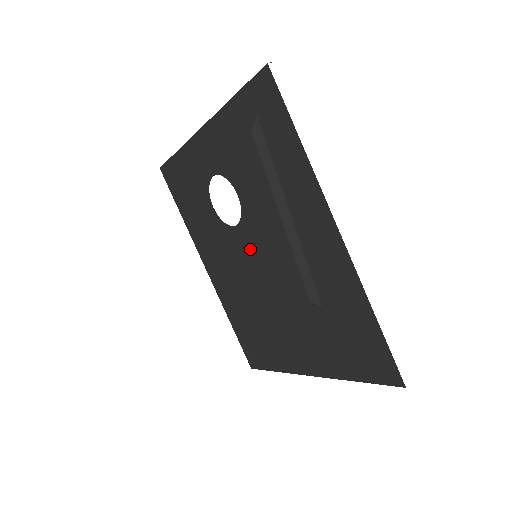
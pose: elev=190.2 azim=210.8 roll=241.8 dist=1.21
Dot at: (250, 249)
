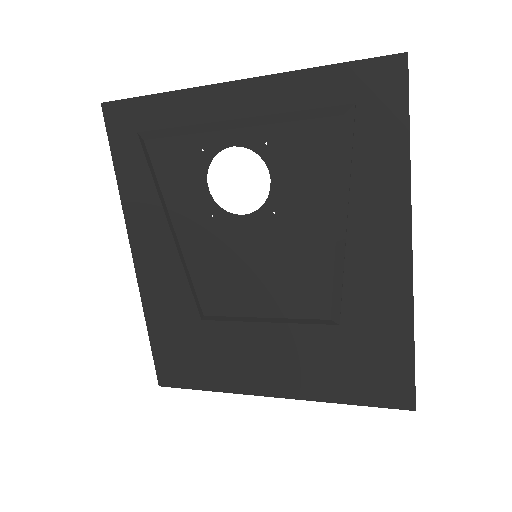
Dot at: (256, 247)
